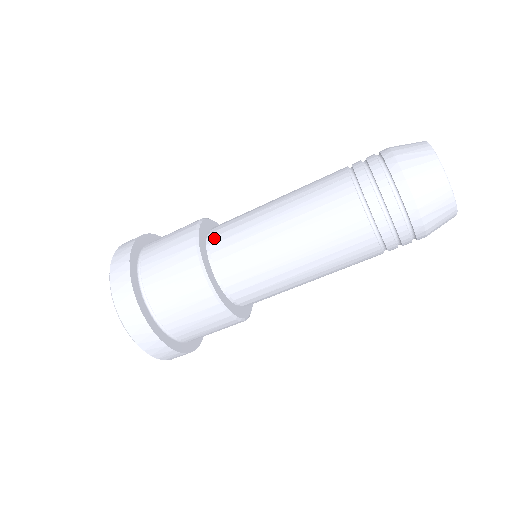
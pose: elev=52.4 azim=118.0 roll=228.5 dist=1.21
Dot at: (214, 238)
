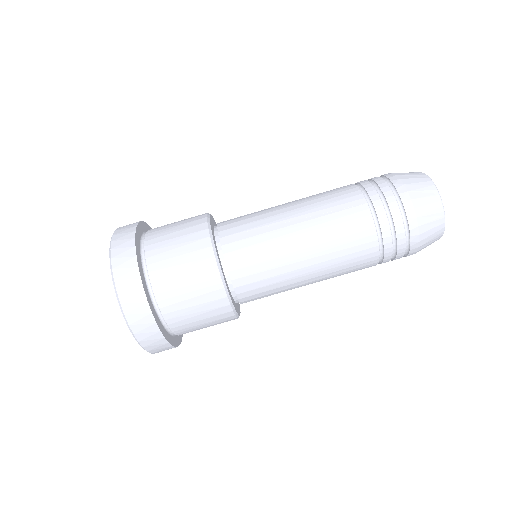
Dot at: (228, 246)
